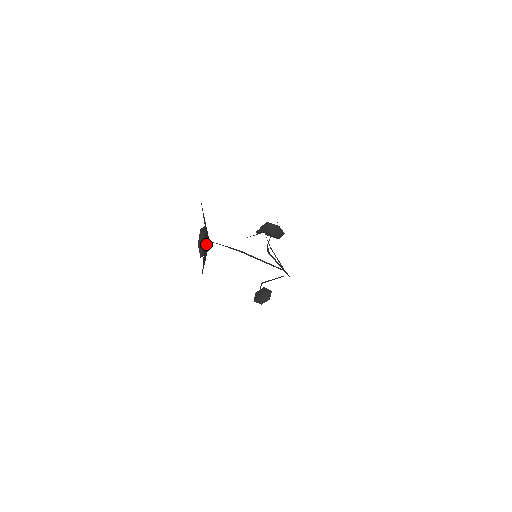
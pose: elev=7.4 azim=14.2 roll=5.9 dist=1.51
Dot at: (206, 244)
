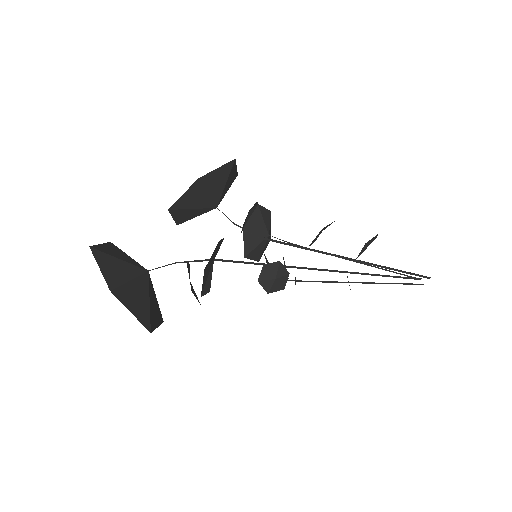
Dot at: (116, 264)
